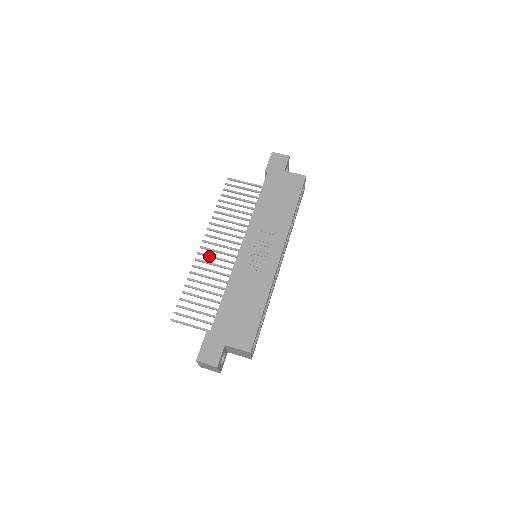
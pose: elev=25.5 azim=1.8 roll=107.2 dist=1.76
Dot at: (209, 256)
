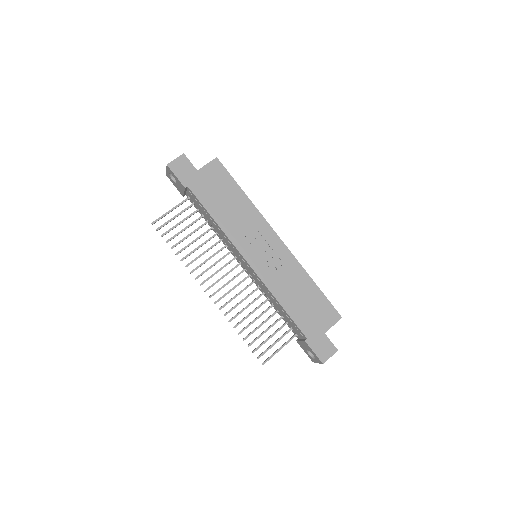
Dot at: (225, 295)
